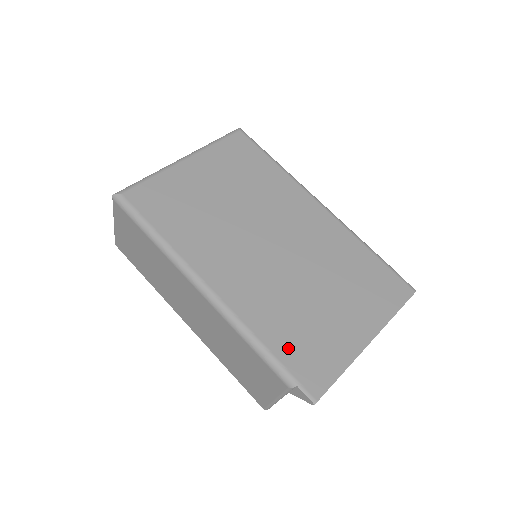
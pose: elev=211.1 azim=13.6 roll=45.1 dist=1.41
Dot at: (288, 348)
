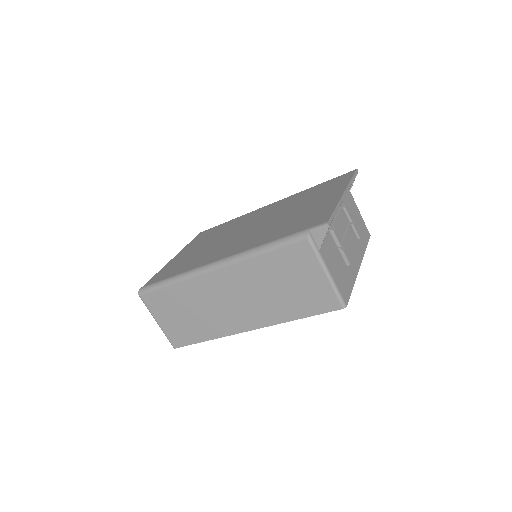
Dot at: (290, 230)
